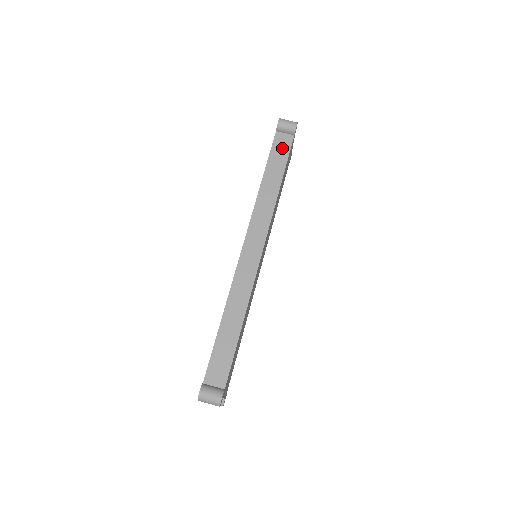
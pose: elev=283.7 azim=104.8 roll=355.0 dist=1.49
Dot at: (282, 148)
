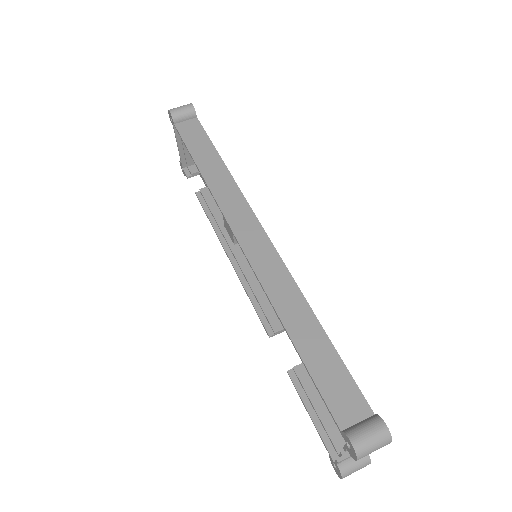
Dot at: (194, 133)
